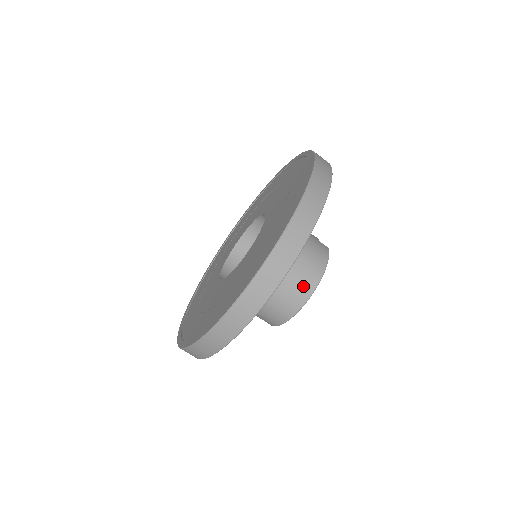
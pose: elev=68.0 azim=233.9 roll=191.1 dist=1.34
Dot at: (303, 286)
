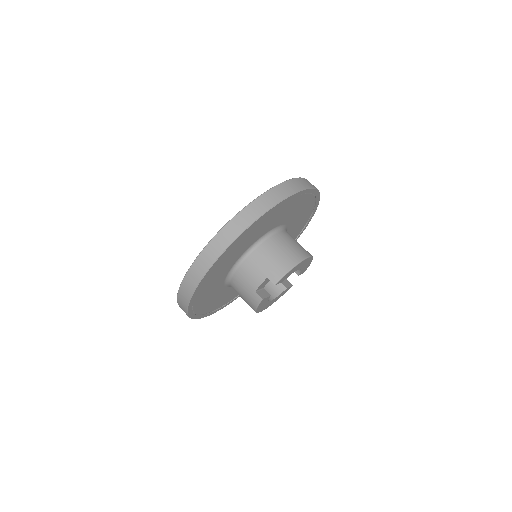
Dot at: (305, 250)
